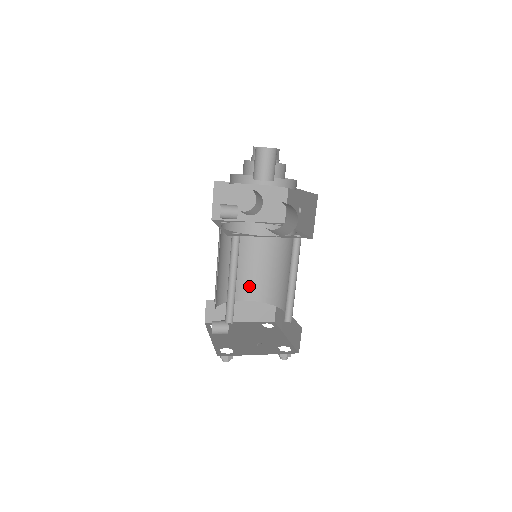
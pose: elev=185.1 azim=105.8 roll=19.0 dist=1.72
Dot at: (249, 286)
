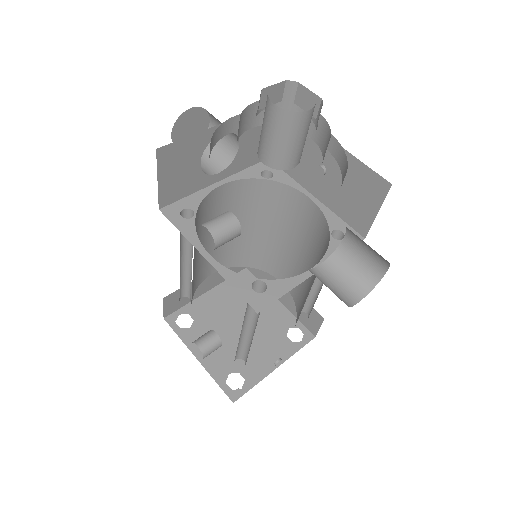
Dot at: (220, 257)
